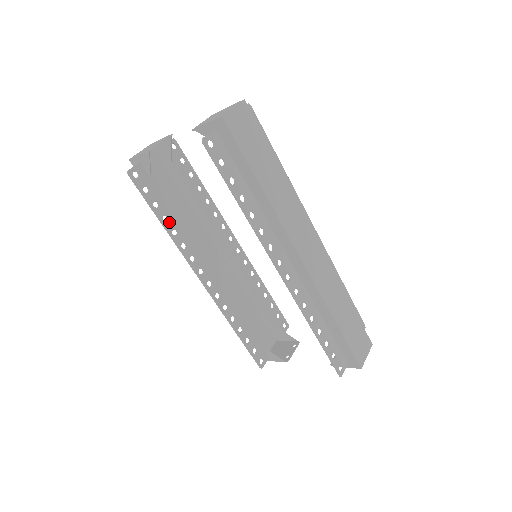
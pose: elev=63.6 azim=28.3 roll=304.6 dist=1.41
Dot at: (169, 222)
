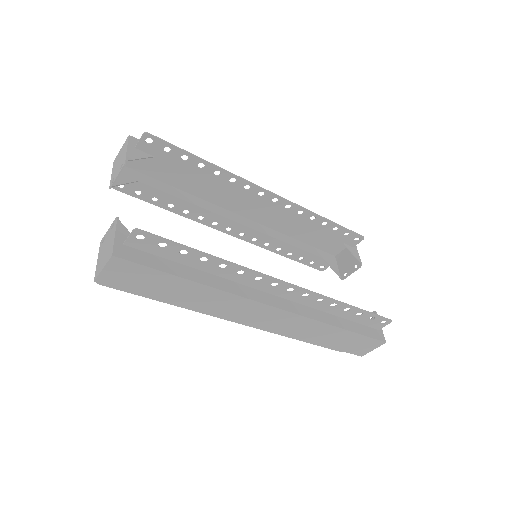
Dot at: (176, 207)
